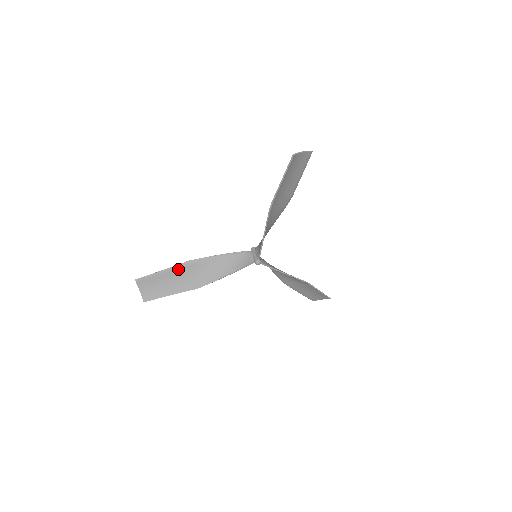
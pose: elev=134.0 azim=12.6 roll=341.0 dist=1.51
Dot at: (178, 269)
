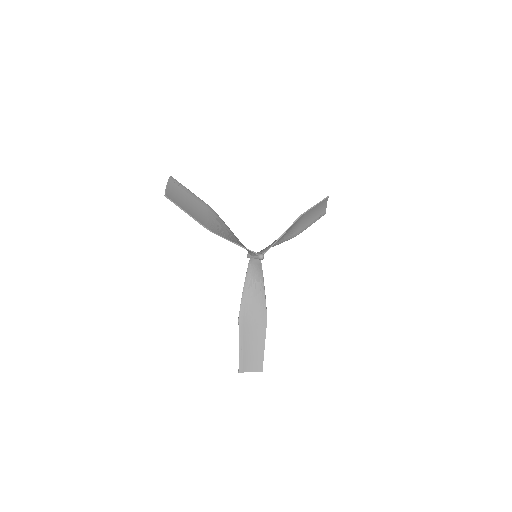
Dot at: (204, 205)
